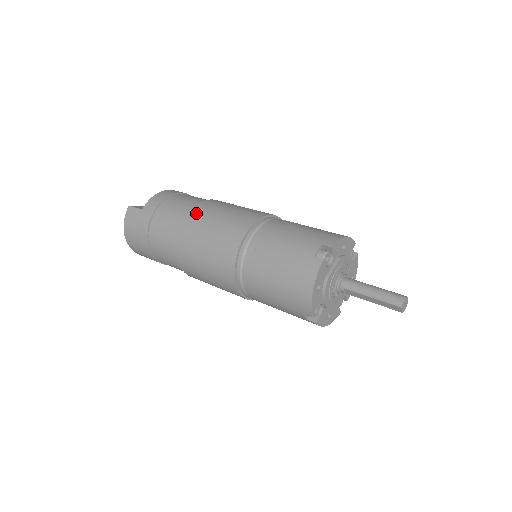
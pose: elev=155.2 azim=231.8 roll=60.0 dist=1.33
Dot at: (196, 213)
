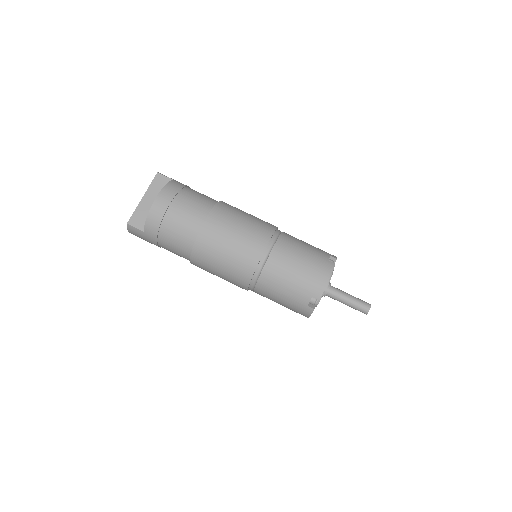
Dot at: (200, 251)
